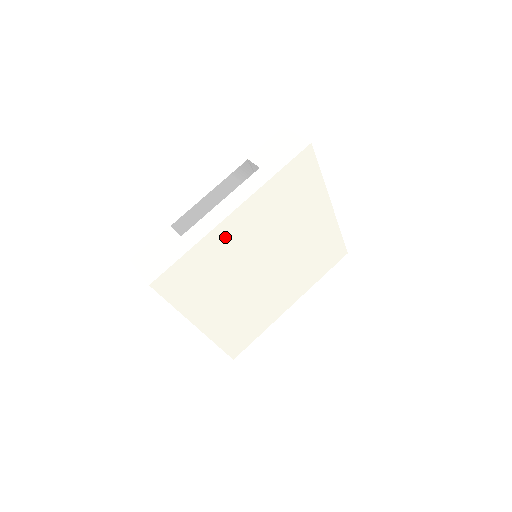
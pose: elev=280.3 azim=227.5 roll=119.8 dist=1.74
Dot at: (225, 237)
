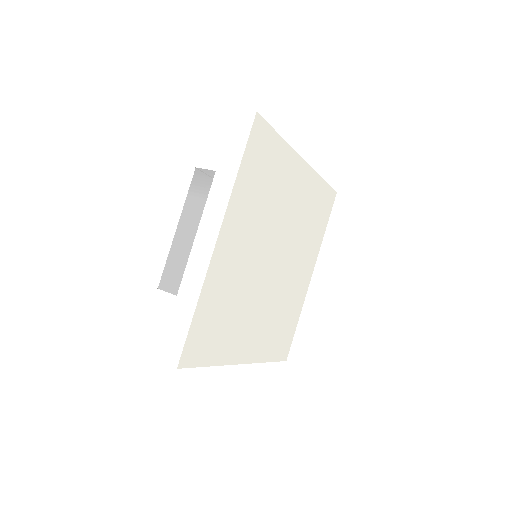
Dot at: (223, 267)
